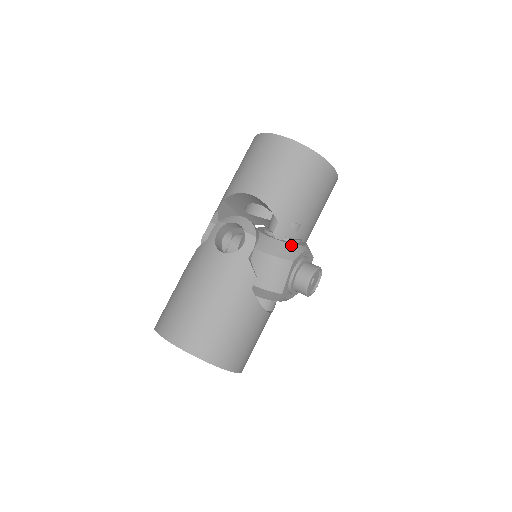
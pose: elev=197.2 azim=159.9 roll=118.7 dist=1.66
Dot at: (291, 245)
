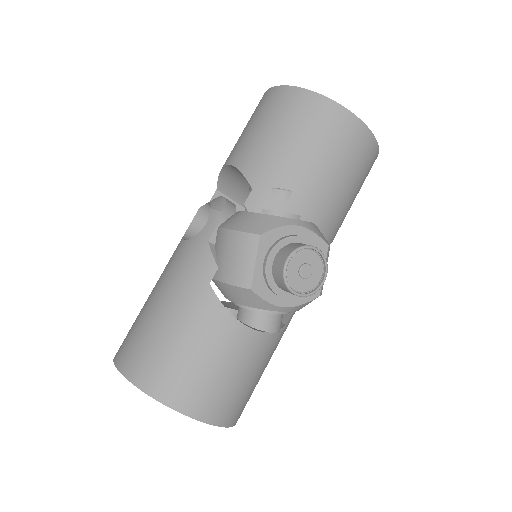
Dot at: (266, 216)
